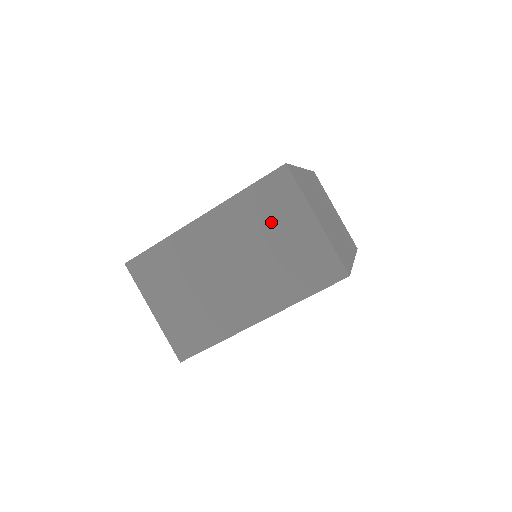
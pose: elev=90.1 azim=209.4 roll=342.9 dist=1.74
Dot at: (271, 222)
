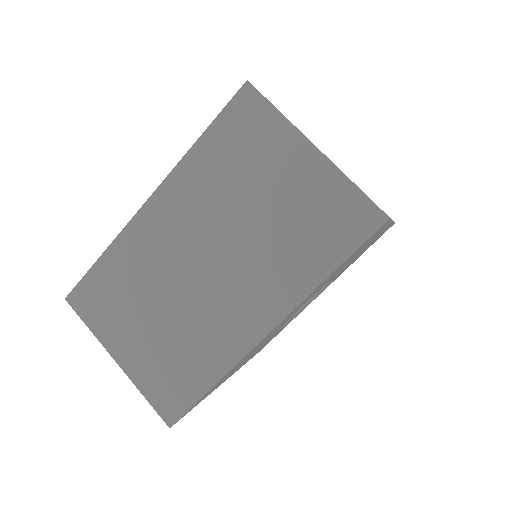
Dot at: (248, 173)
